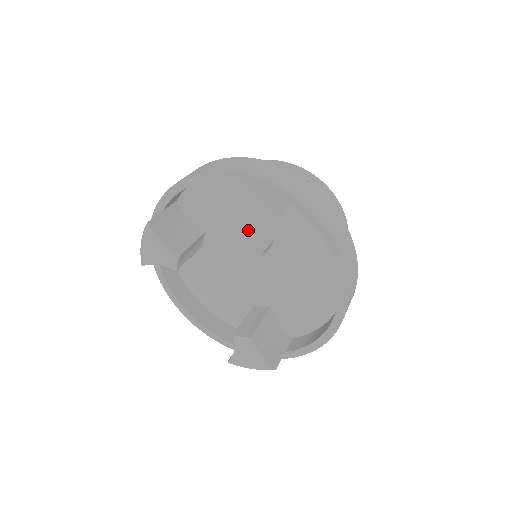
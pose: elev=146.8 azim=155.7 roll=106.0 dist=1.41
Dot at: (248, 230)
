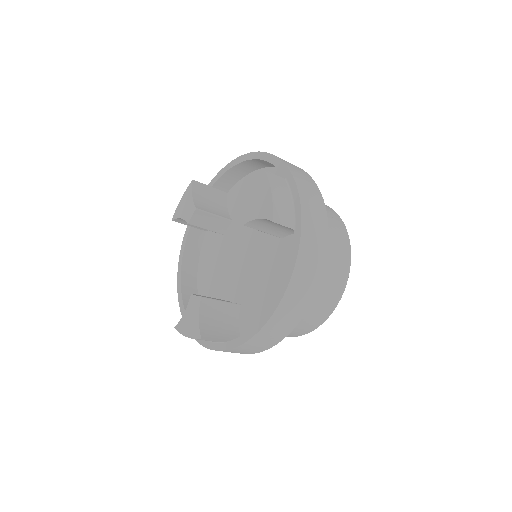
Dot at: occluded
